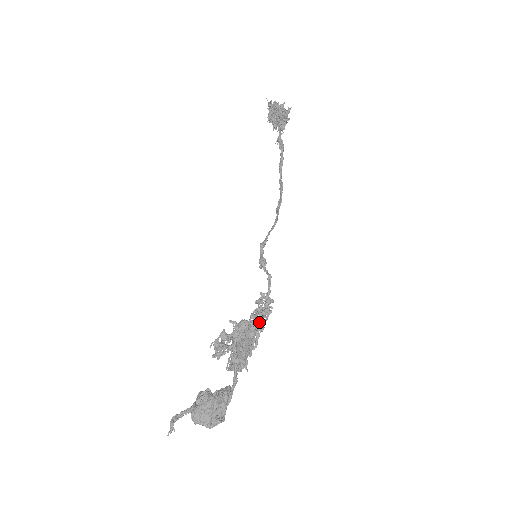
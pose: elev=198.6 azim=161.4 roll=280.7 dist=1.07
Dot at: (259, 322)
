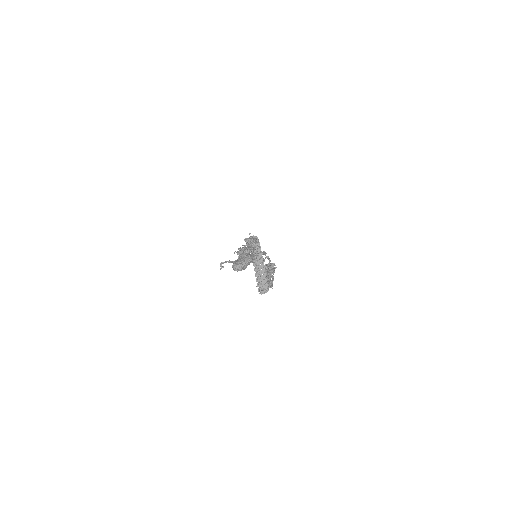
Dot at: occluded
